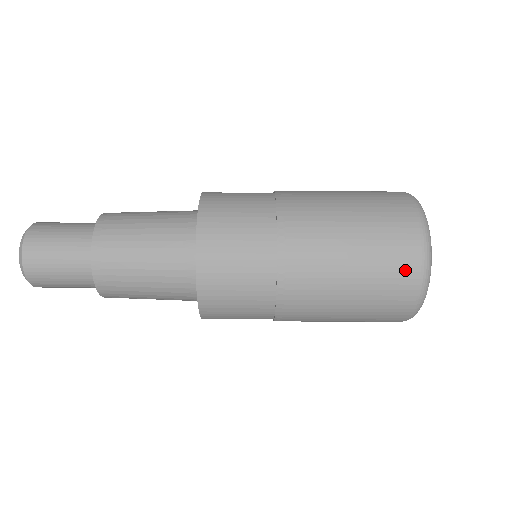
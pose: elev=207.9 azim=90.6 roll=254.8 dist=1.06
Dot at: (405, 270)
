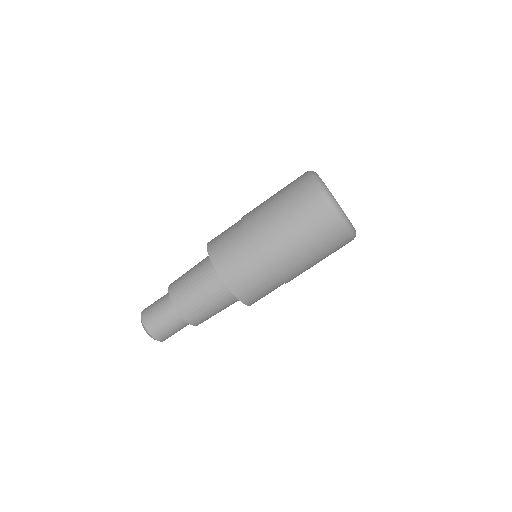
Dot at: (302, 184)
